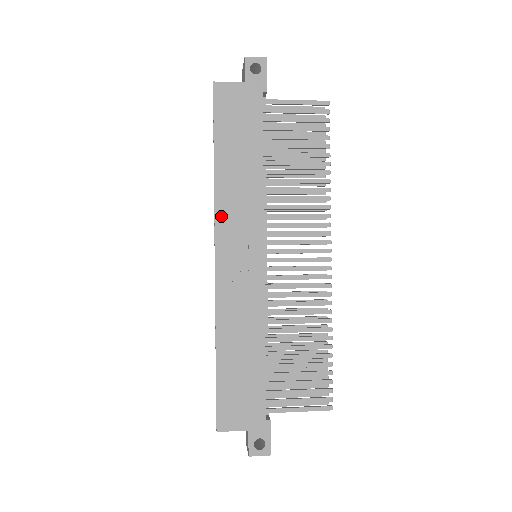
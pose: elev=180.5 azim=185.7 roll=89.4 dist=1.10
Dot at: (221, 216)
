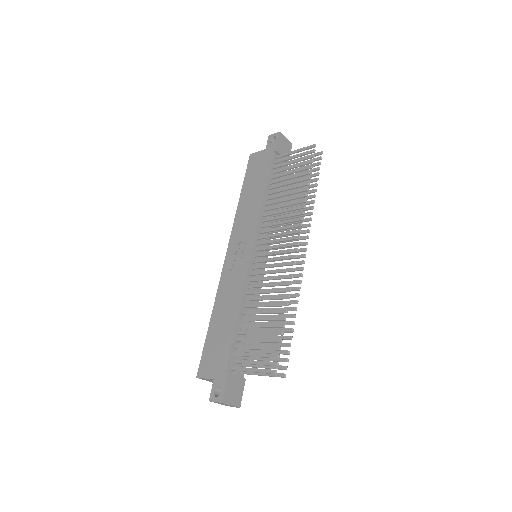
Dot at: (235, 229)
